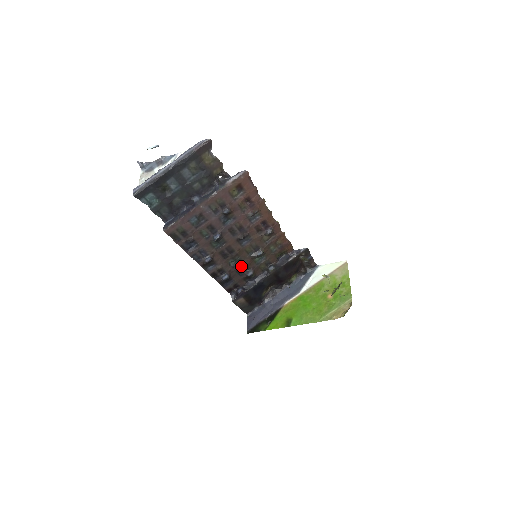
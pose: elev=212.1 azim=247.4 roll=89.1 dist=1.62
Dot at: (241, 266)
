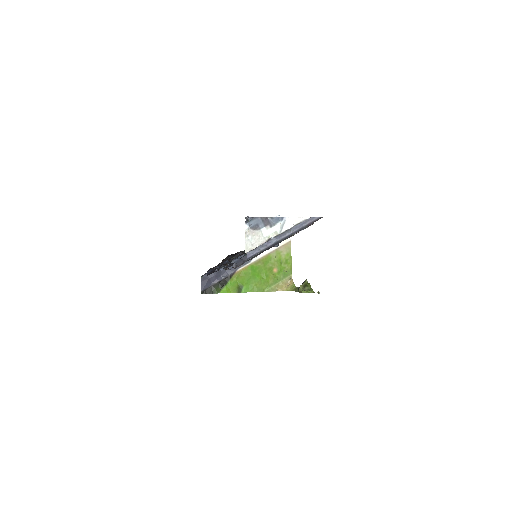
Dot at: (235, 257)
